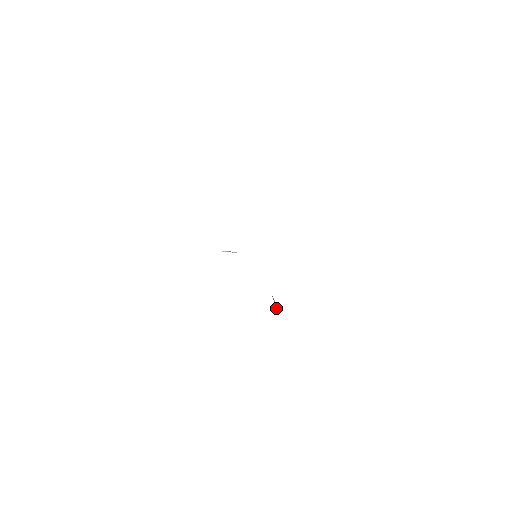
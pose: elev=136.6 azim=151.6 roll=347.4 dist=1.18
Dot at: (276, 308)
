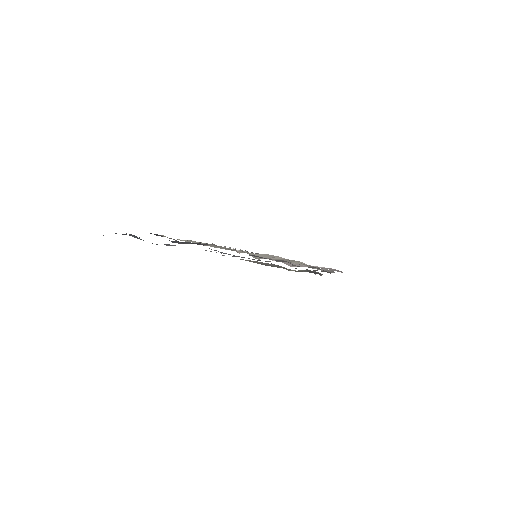
Dot at: occluded
